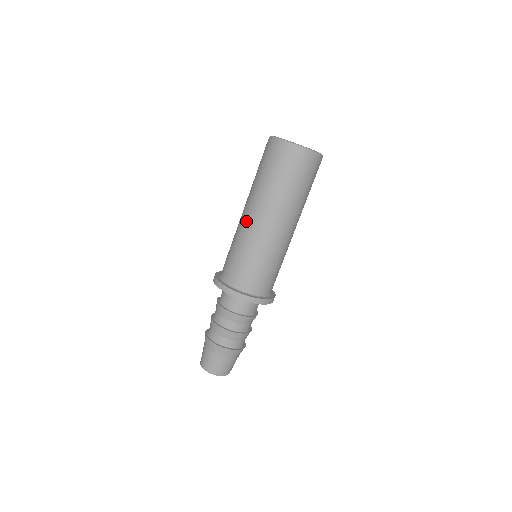
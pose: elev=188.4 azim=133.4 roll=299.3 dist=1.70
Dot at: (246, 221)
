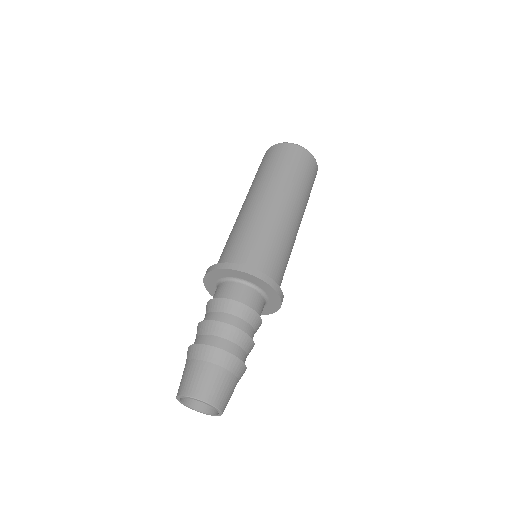
Dot at: (254, 205)
